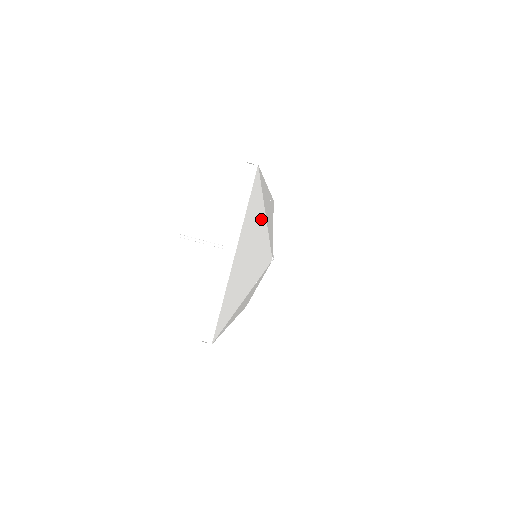
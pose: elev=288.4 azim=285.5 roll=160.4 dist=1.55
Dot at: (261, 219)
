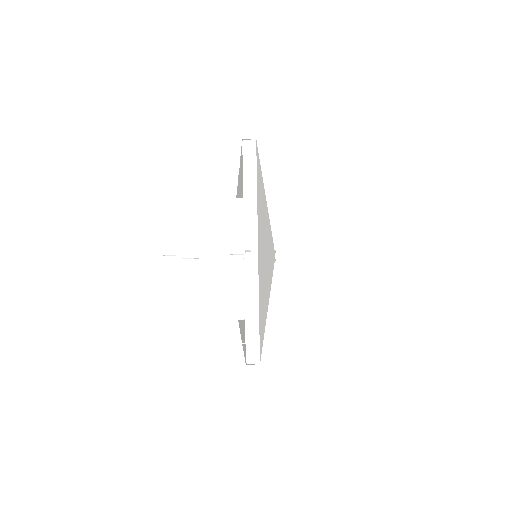
Dot at: (265, 207)
